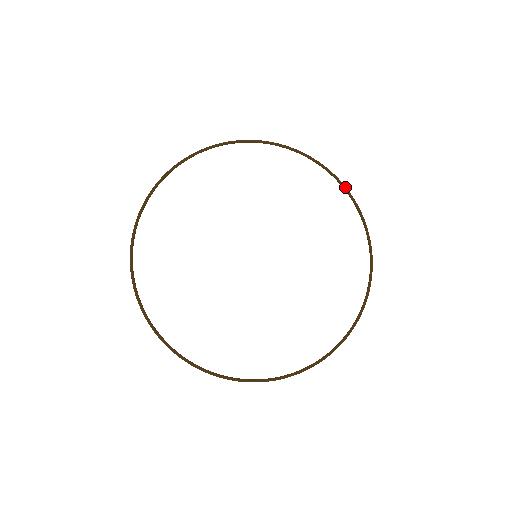
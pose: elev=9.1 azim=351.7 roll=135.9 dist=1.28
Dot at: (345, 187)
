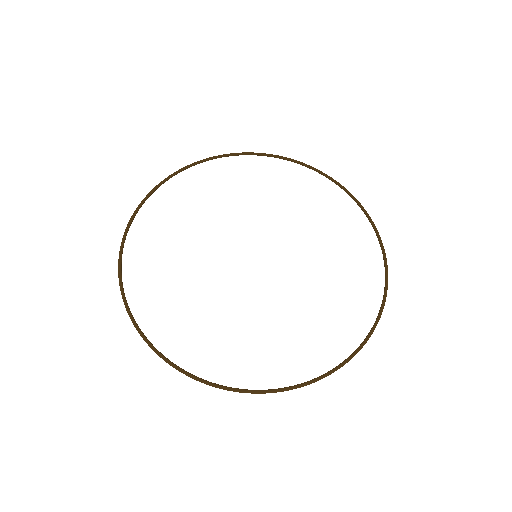
Dot at: (332, 179)
